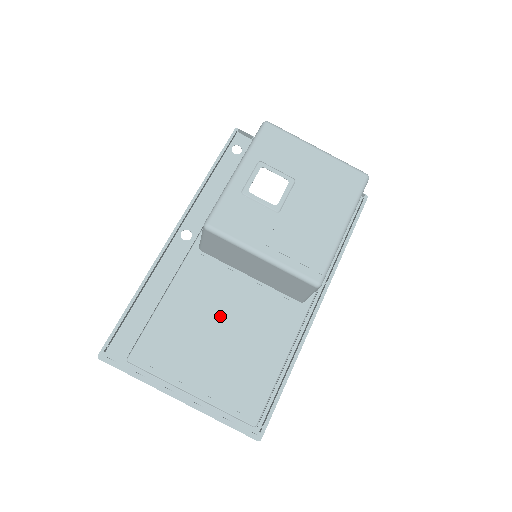
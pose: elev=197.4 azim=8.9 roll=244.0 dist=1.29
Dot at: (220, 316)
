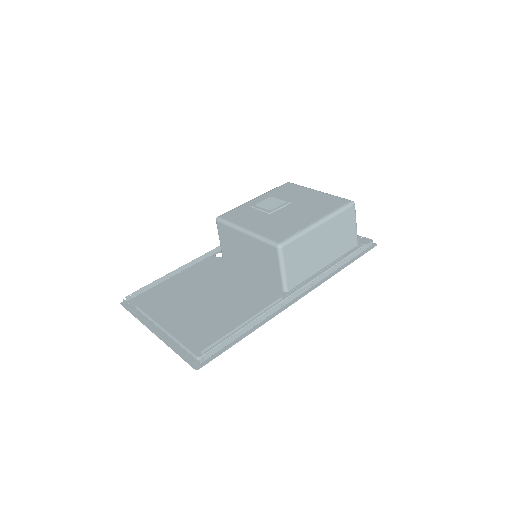
Dot at: (214, 290)
